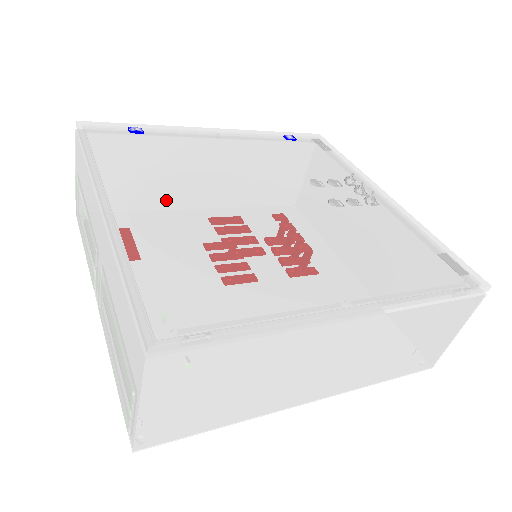
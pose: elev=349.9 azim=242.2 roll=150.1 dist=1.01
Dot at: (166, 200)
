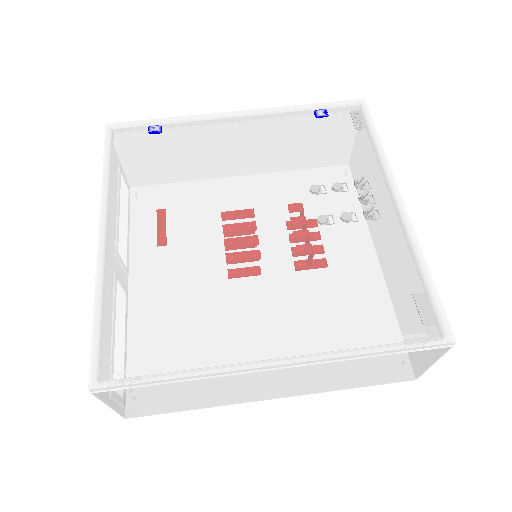
Dot at: (152, 227)
